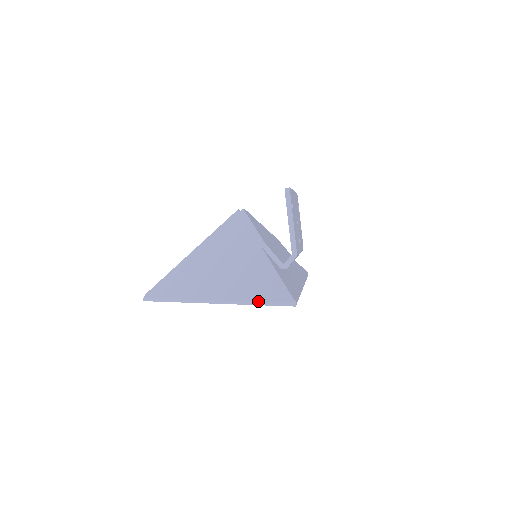
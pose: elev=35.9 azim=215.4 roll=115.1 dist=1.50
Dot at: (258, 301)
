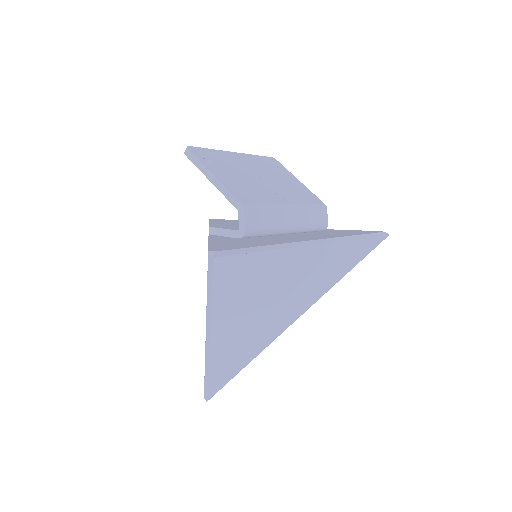
Dot at: occluded
